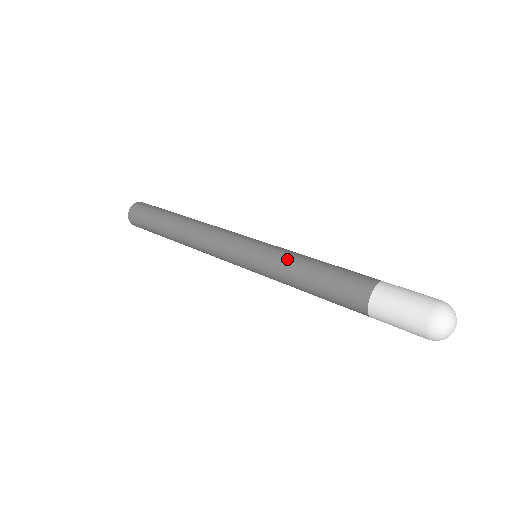
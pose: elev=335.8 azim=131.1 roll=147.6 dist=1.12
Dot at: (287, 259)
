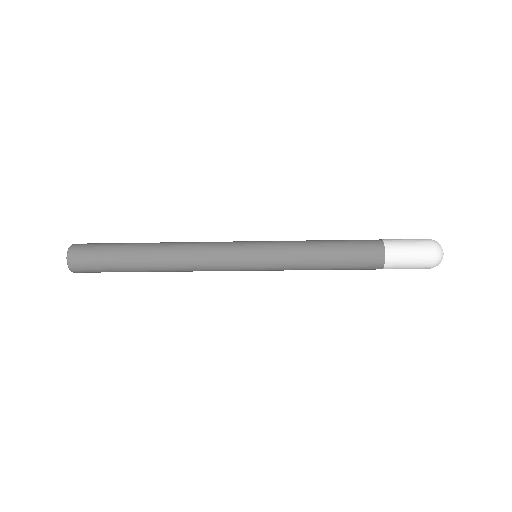
Dot at: (299, 246)
